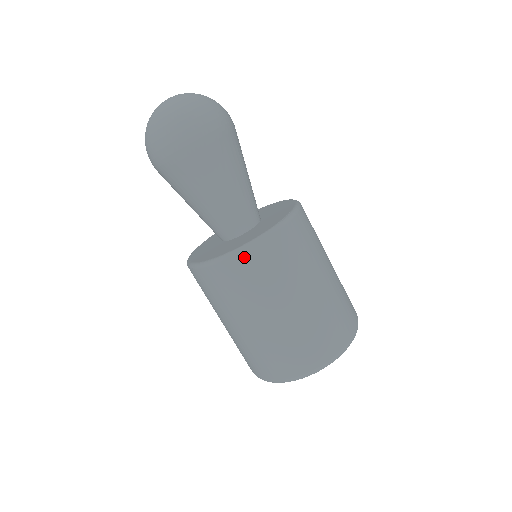
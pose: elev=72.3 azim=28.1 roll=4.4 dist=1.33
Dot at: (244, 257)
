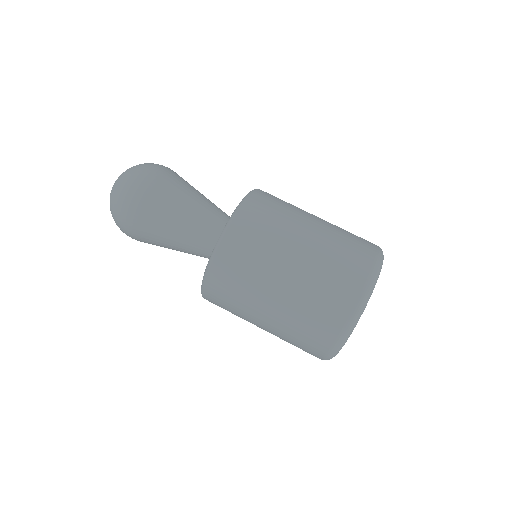
Dot at: (236, 224)
